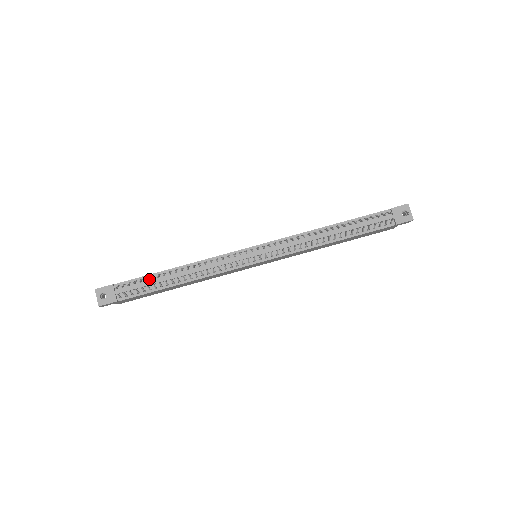
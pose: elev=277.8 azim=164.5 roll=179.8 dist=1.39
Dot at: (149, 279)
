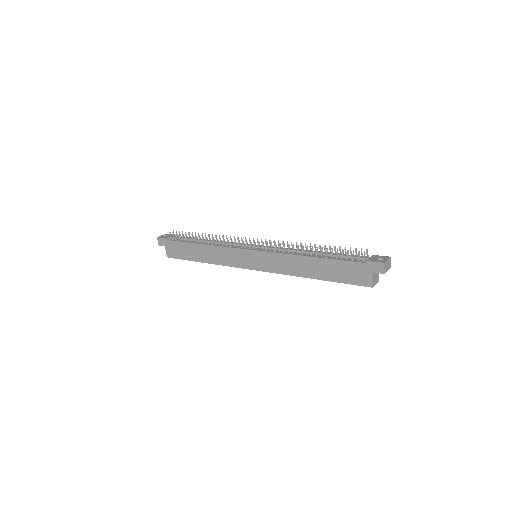
Dot at: occluded
